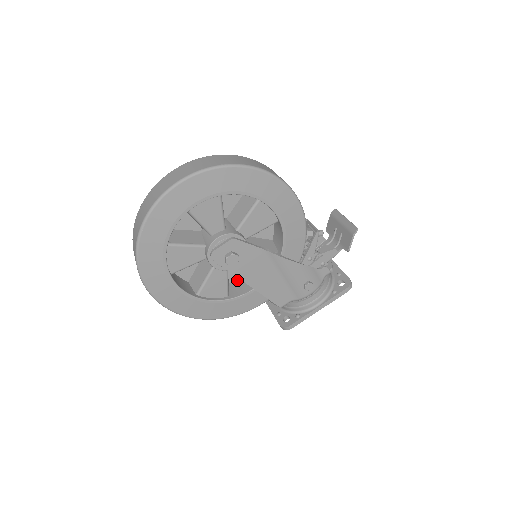
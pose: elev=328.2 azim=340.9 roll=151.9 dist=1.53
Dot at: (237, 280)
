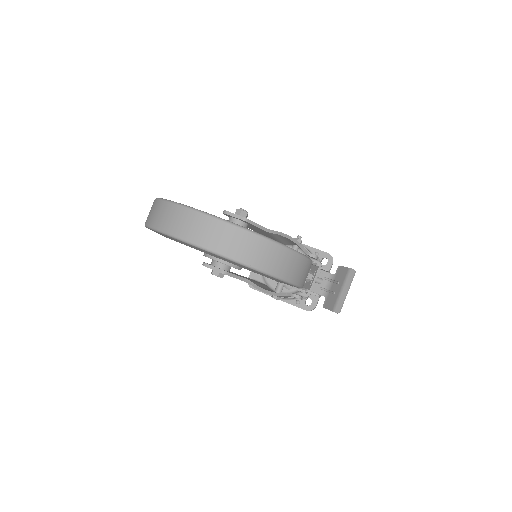
Dot at: occluded
